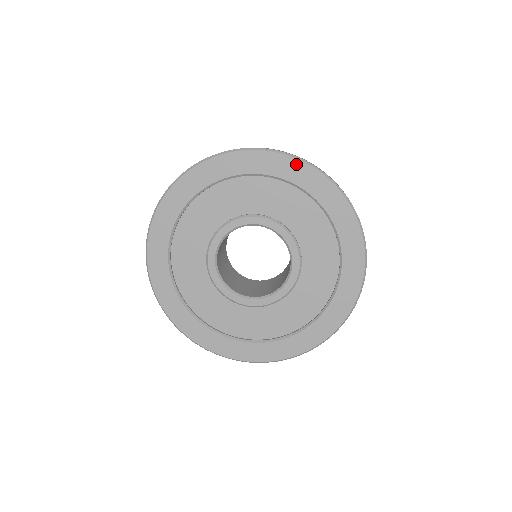
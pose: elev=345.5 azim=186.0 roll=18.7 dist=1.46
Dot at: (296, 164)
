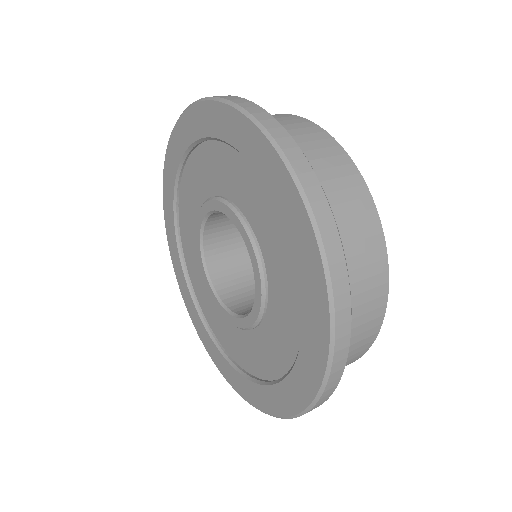
Dot at: (215, 109)
